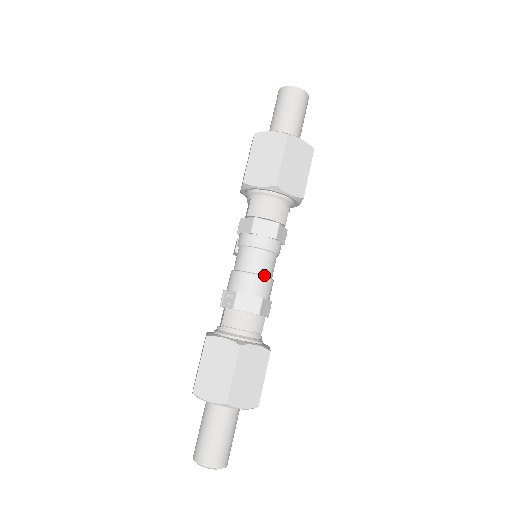
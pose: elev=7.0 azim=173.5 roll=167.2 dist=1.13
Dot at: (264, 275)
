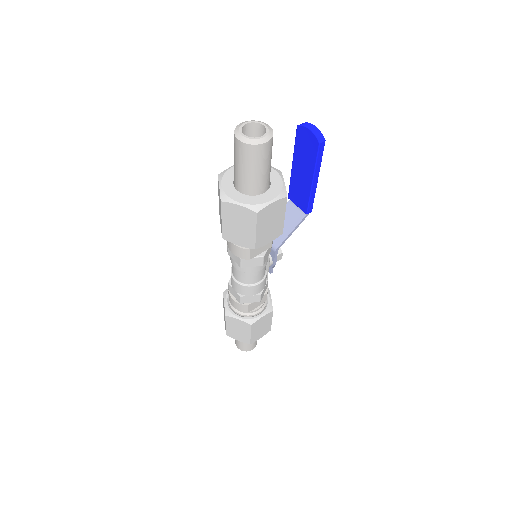
Dot at: (242, 283)
